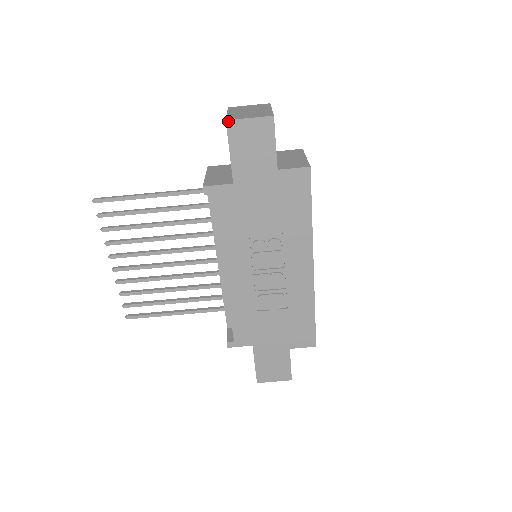
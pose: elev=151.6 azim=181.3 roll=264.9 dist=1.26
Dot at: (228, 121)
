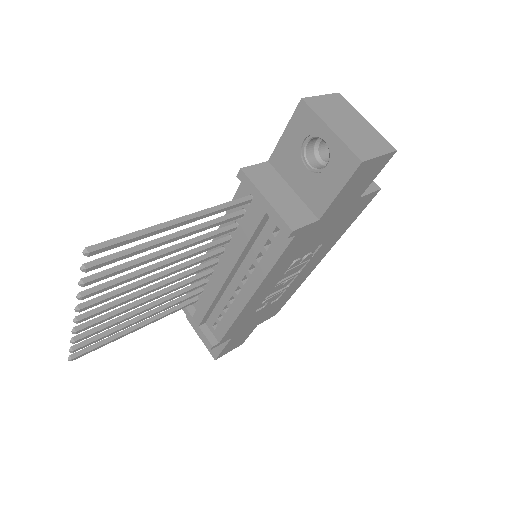
Dot at: (363, 162)
